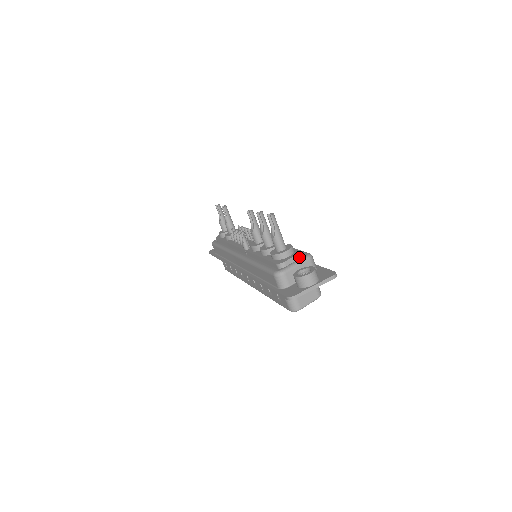
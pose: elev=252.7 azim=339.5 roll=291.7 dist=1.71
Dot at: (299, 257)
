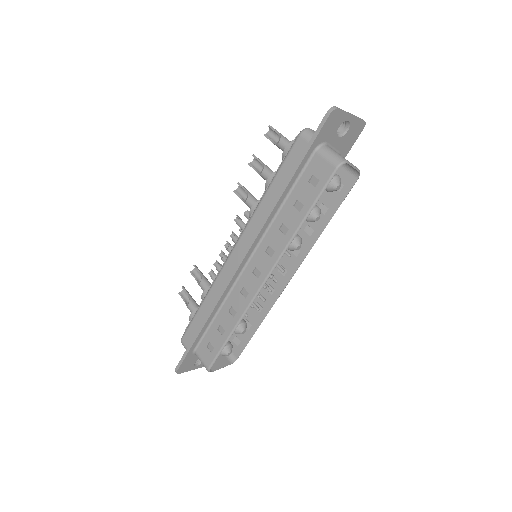
Dot at: occluded
